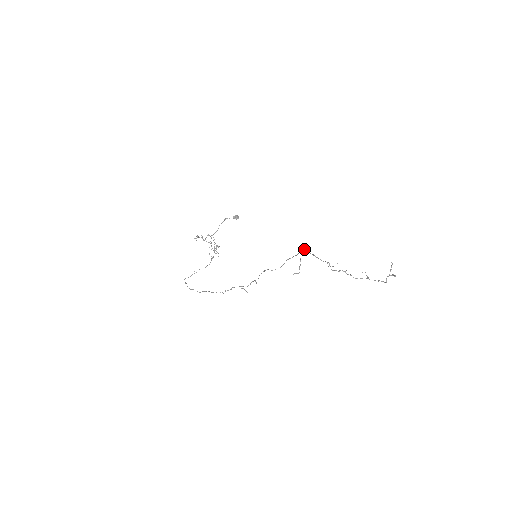
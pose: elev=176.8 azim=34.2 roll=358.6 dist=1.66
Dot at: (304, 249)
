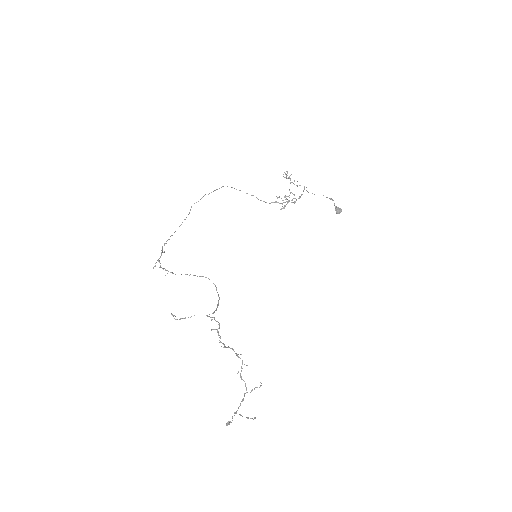
Dot at: (214, 317)
